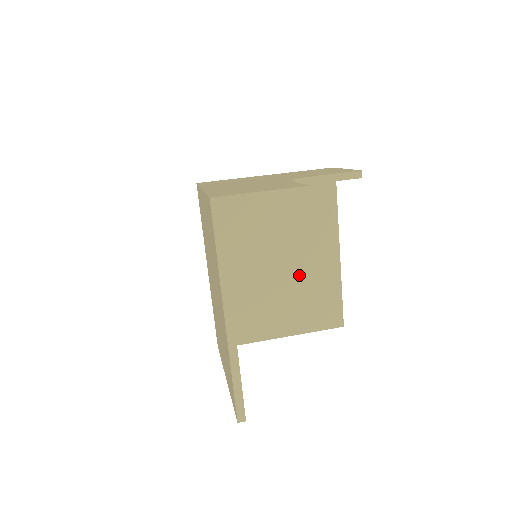
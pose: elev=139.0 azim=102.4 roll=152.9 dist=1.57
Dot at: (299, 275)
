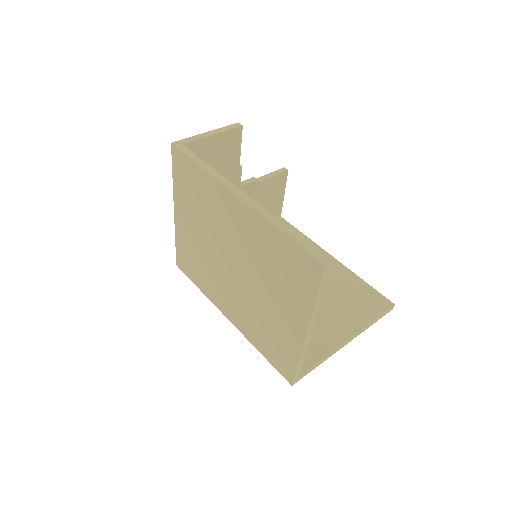
Dot at: occluded
